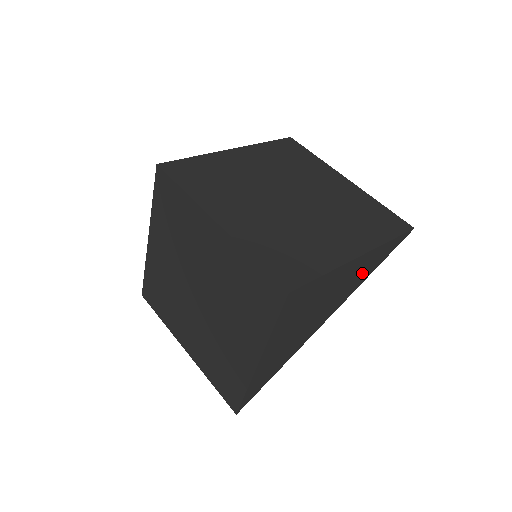
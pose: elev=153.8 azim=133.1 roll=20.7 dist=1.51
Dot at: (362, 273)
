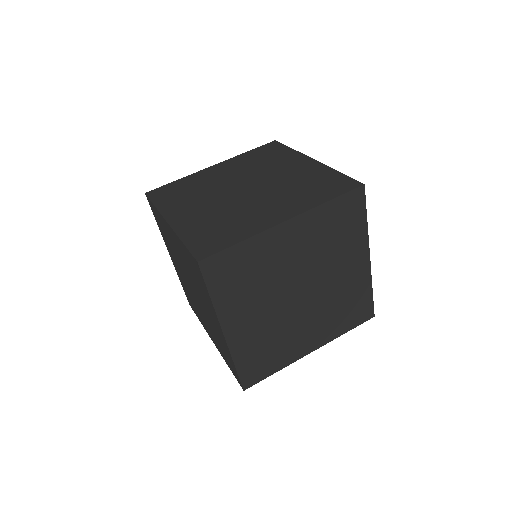
Dot at: occluded
